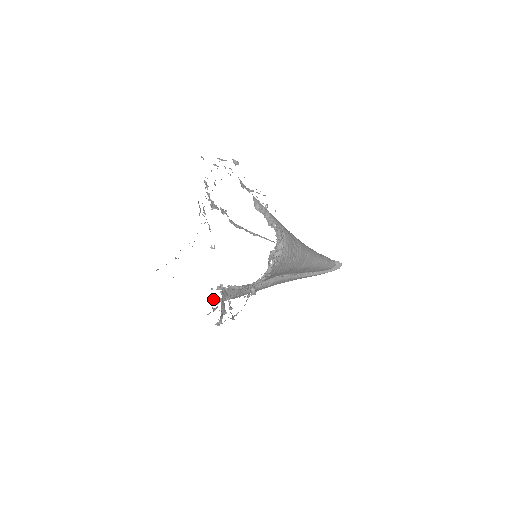
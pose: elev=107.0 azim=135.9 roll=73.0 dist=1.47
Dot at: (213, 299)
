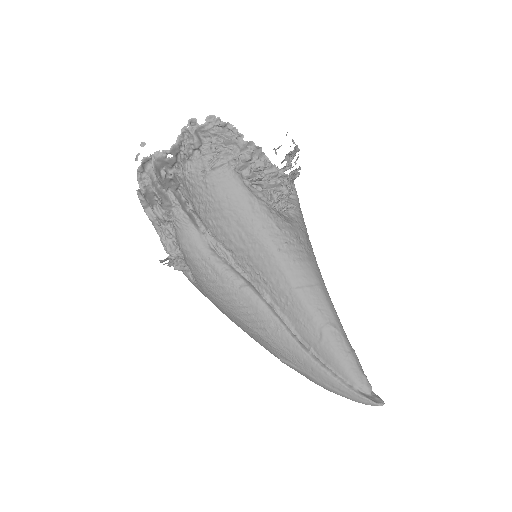
Dot at: occluded
